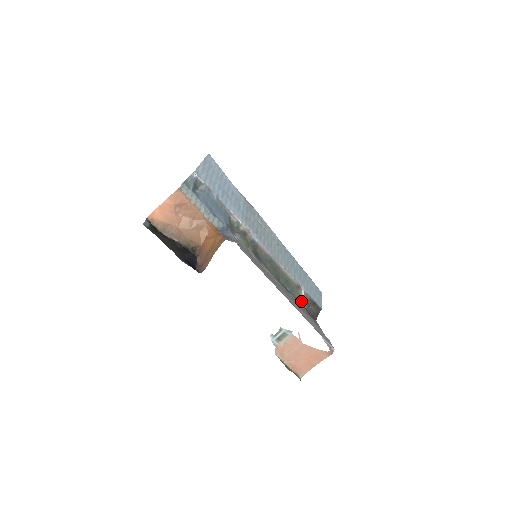
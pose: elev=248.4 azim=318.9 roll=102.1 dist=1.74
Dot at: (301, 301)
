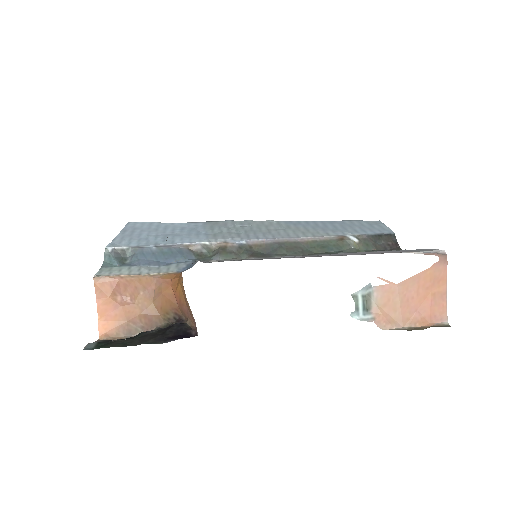
Dot at: (361, 249)
